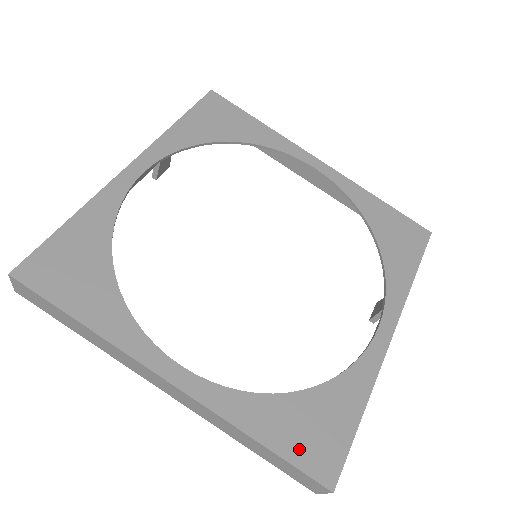
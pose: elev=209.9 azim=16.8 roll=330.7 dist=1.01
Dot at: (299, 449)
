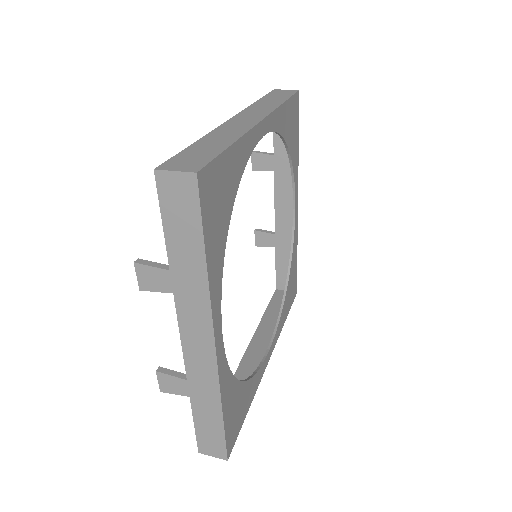
Dot at: (291, 300)
